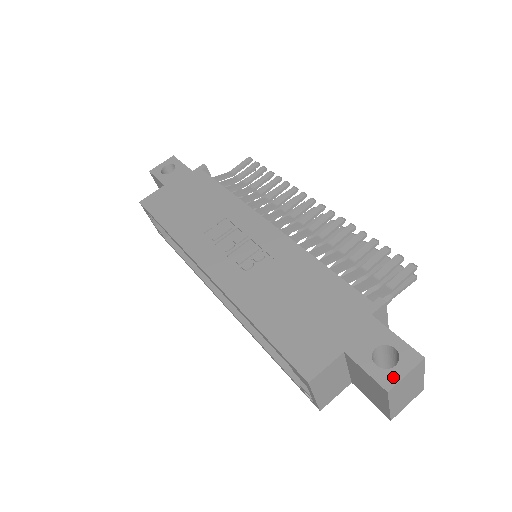
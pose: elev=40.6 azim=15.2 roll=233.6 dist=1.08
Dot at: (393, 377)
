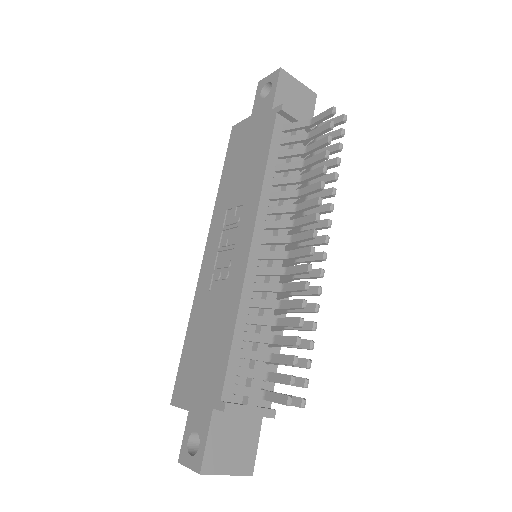
Dot at: (185, 459)
